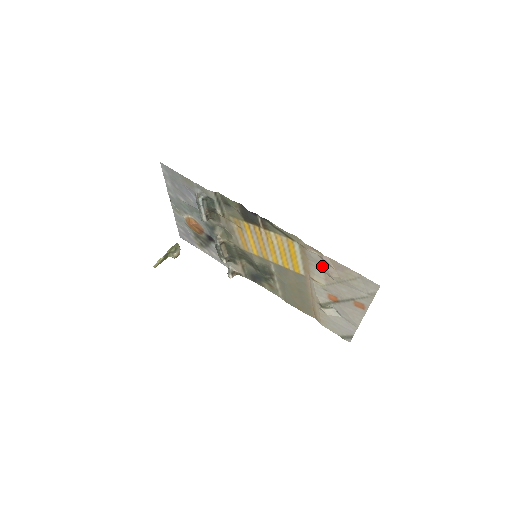
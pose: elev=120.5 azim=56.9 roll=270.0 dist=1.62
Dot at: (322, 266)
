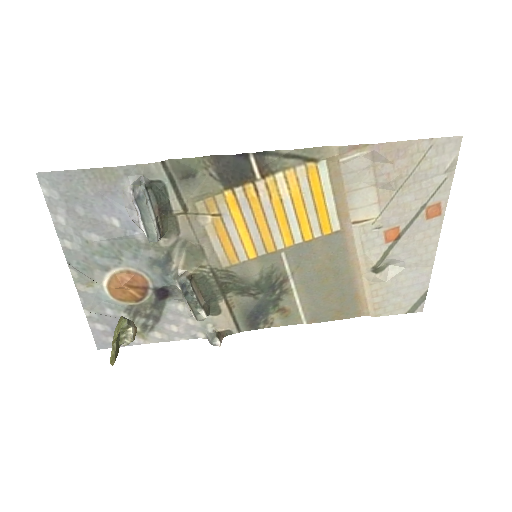
Dot at: (371, 175)
